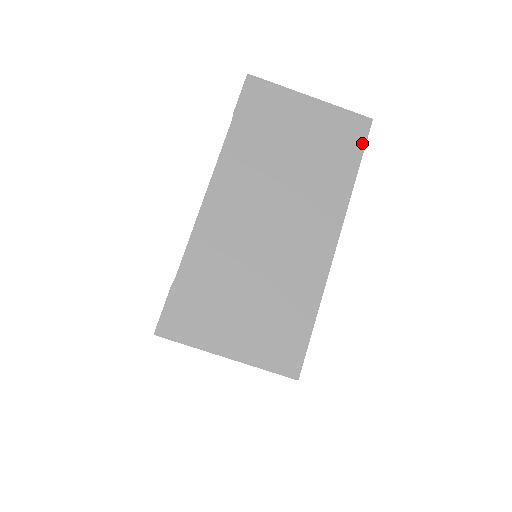
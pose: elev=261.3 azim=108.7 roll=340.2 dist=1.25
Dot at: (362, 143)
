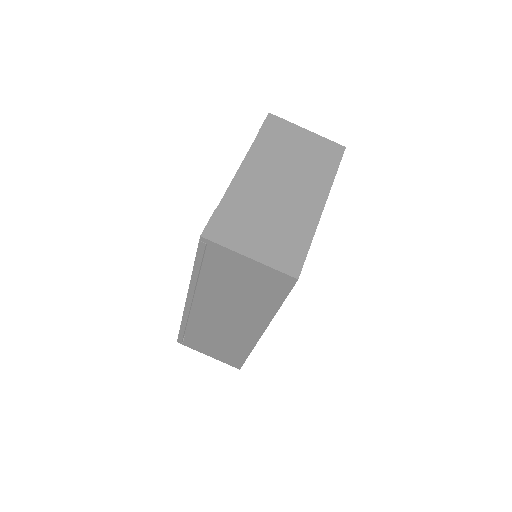
Dot at: (339, 158)
